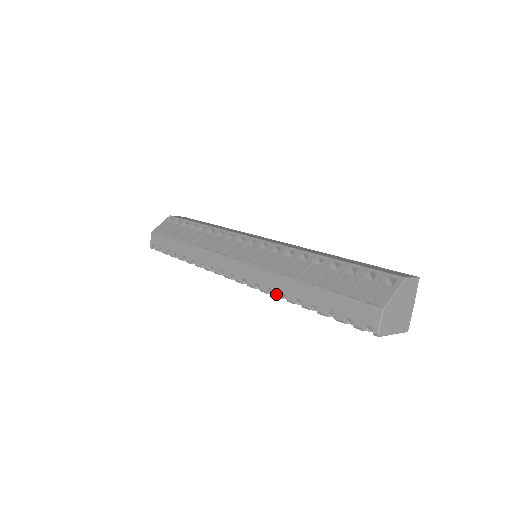
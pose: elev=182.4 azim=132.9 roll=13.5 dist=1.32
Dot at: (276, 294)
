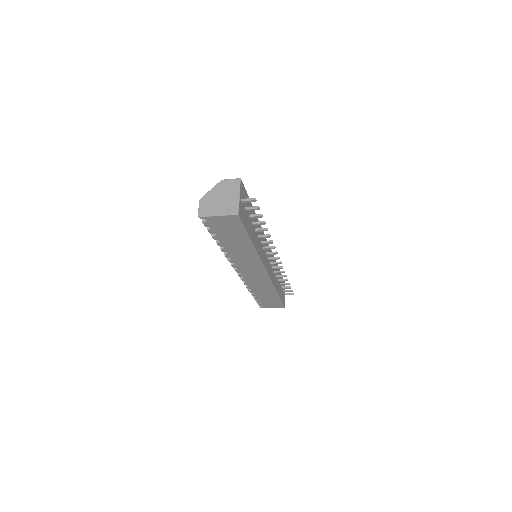
Dot at: (224, 254)
